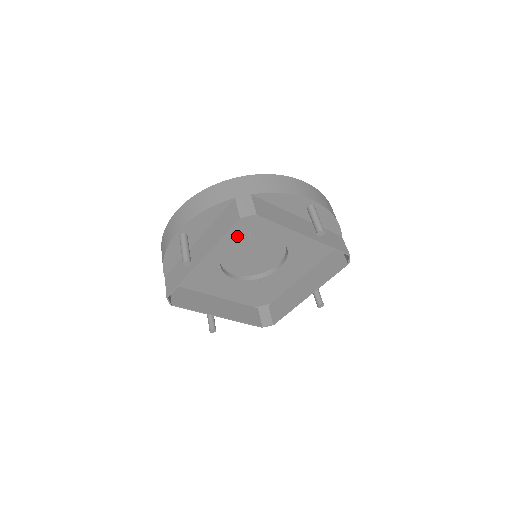
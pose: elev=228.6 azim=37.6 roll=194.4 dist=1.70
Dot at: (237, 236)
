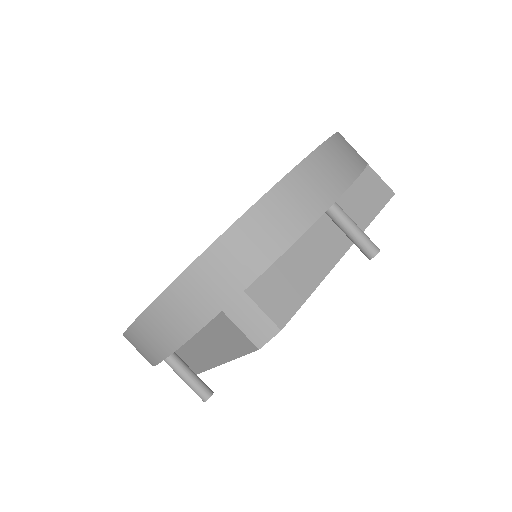
Dot at: occluded
